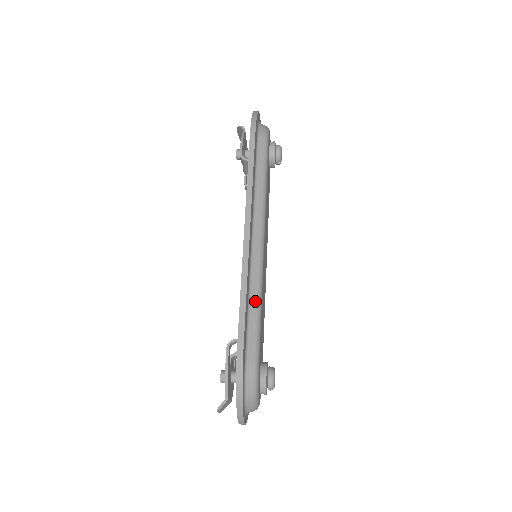
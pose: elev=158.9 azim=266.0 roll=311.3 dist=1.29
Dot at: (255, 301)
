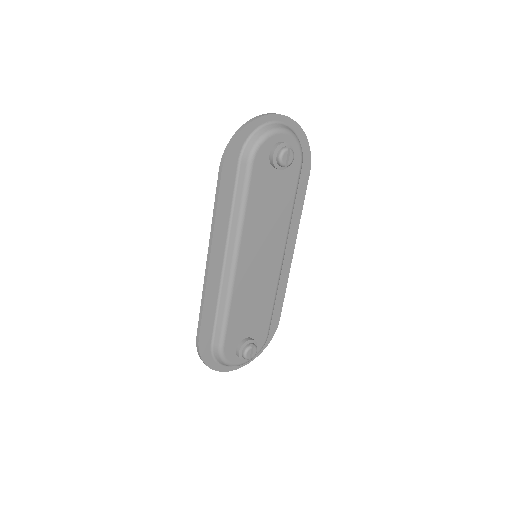
Dot at: (223, 307)
